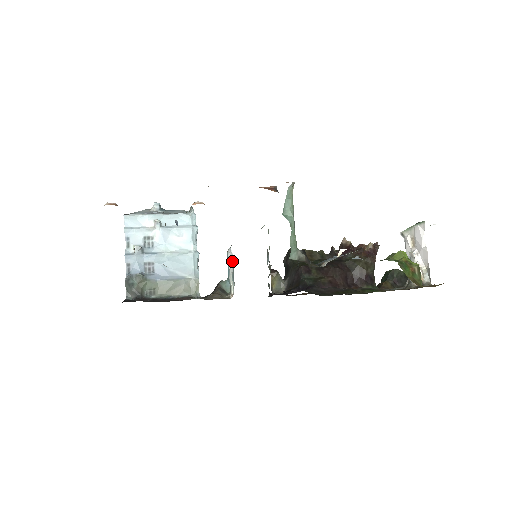
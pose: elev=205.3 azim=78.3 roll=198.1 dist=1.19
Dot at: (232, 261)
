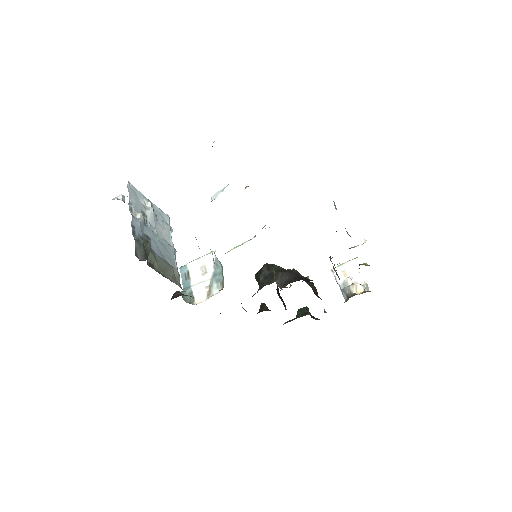
Dot at: (214, 264)
